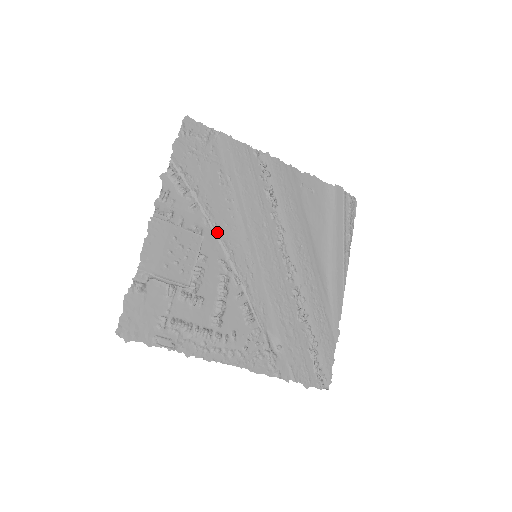
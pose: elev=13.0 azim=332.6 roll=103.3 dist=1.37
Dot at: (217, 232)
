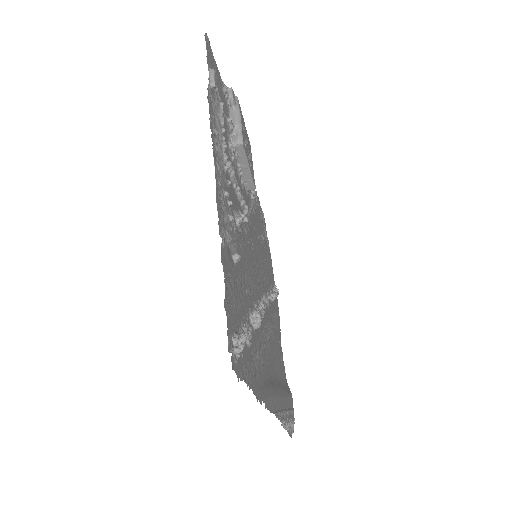
Dot at: (251, 213)
